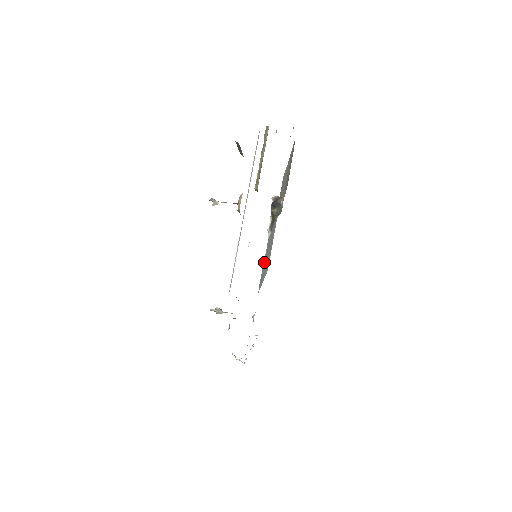
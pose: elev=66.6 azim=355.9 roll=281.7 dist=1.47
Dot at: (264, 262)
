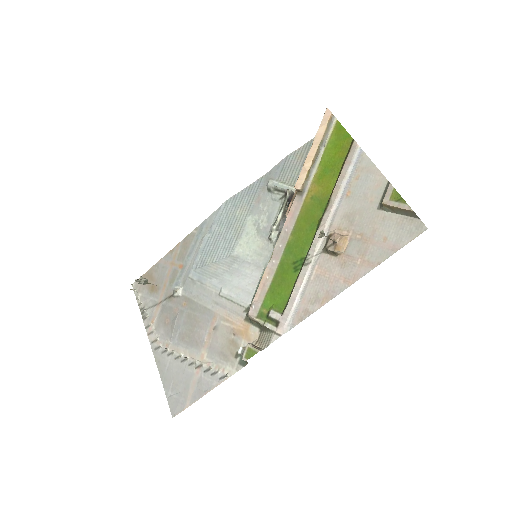
Dot at: (214, 235)
